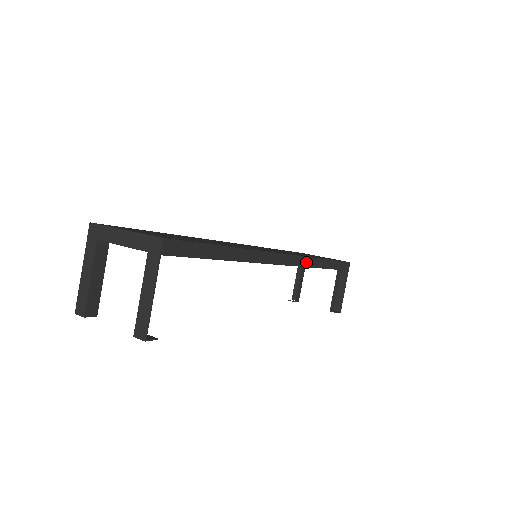
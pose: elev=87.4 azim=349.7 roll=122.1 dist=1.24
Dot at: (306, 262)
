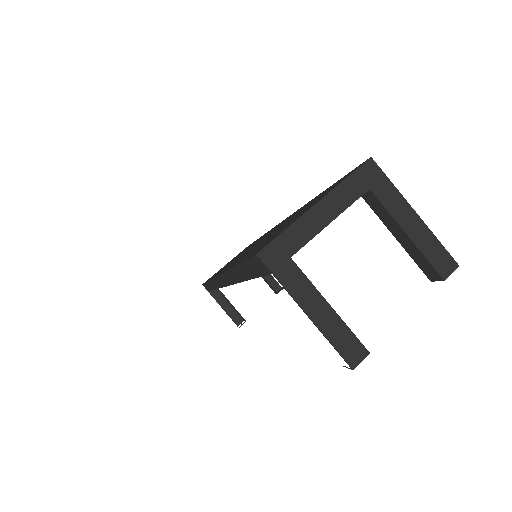
Dot at: occluded
